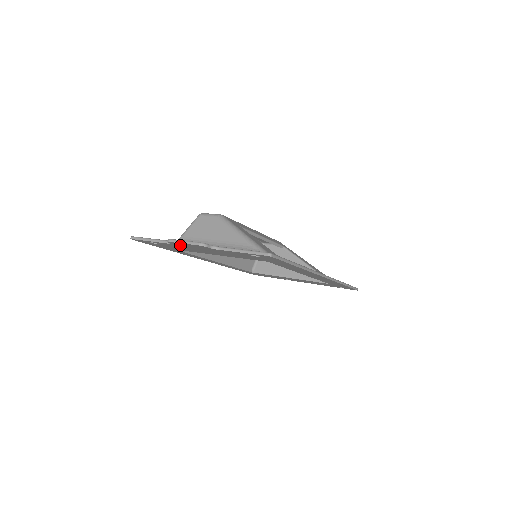
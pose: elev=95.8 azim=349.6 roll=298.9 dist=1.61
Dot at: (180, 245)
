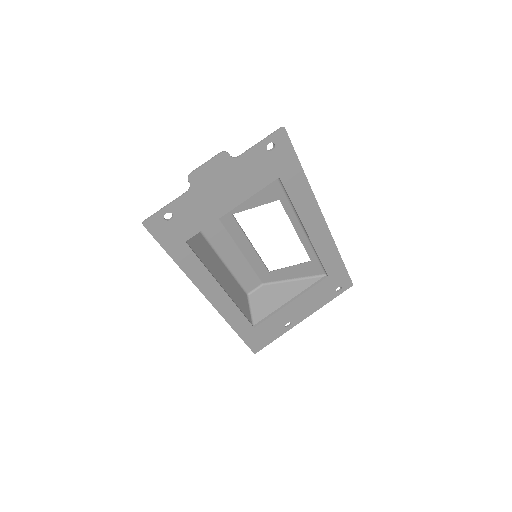
Dot at: (199, 186)
